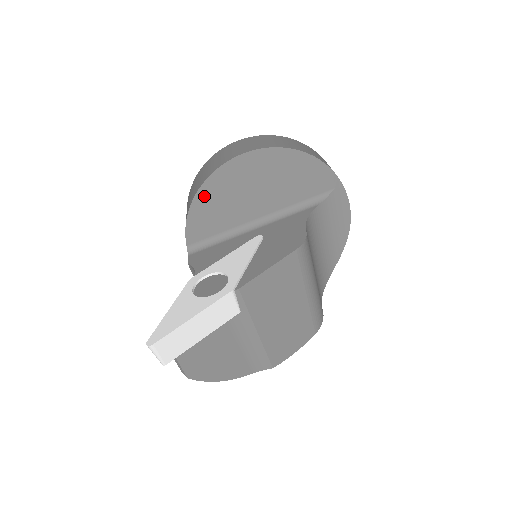
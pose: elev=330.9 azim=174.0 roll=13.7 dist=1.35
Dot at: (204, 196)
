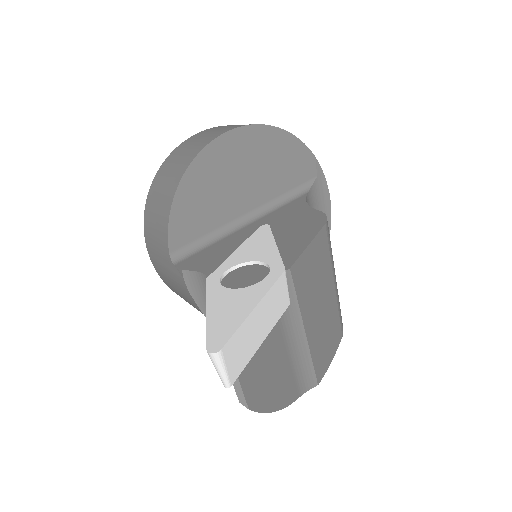
Dot at: (190, 183)
